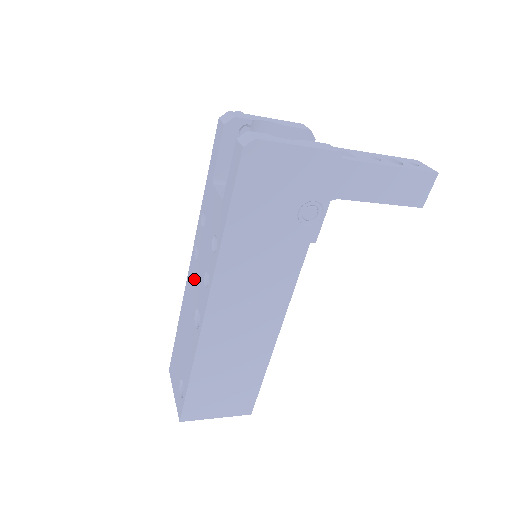
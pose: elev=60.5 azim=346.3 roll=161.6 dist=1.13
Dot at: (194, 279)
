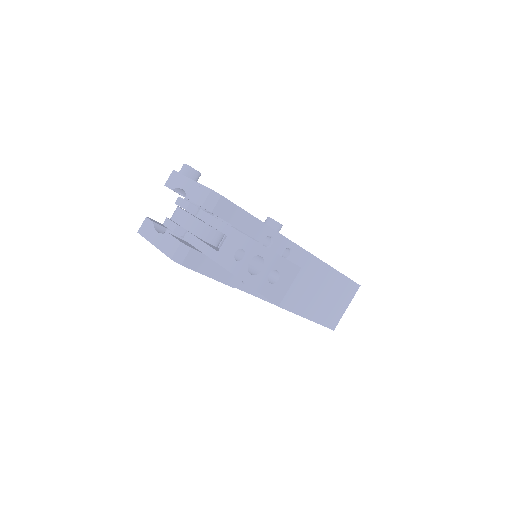
Dot at: occluded
